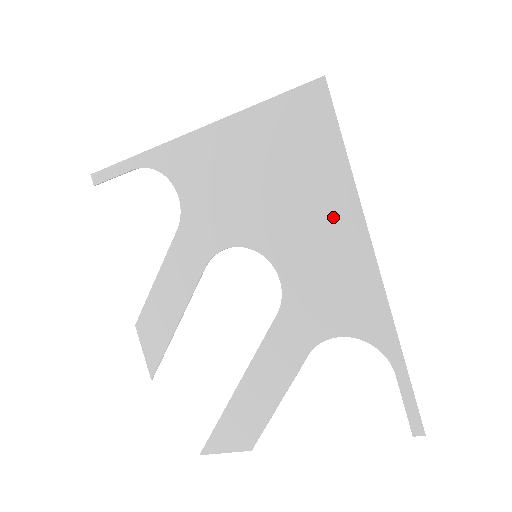
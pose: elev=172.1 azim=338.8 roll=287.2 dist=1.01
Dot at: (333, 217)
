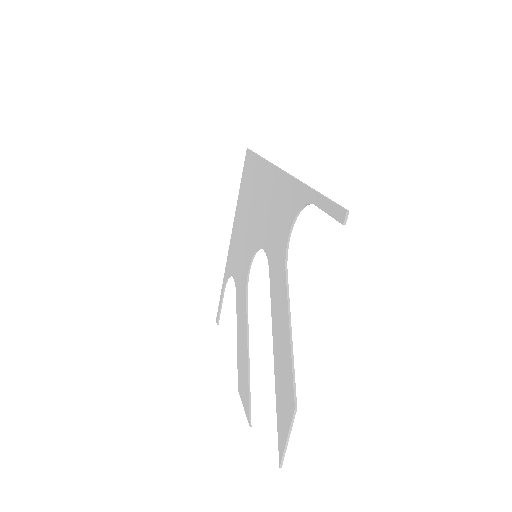
Dot at: (265, 185)
